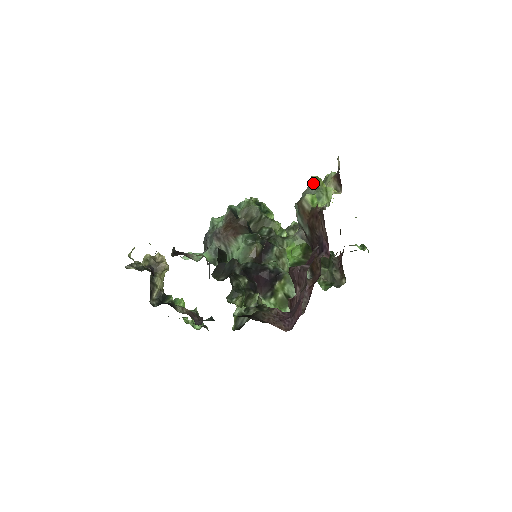
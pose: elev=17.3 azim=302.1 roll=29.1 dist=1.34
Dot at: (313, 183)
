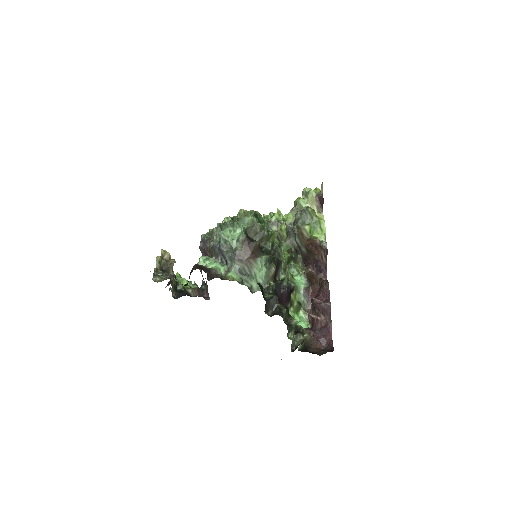
Dot at: (308, 213)
